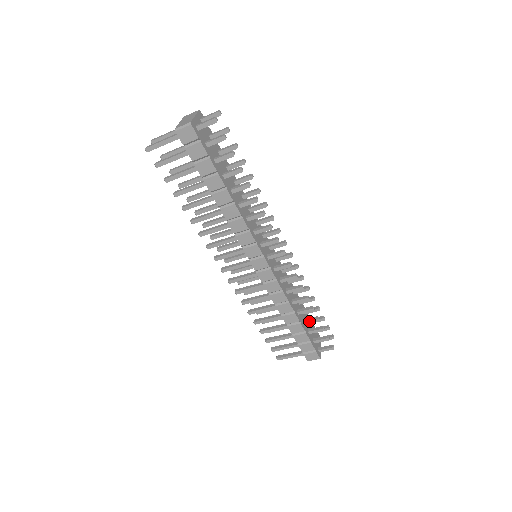
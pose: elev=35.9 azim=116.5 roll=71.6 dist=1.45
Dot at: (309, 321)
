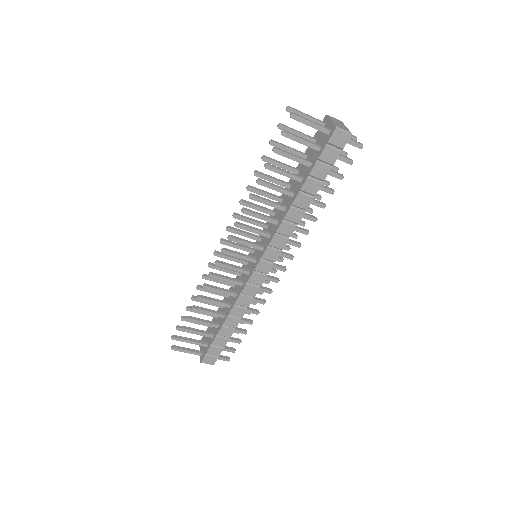
Dot at: (238, 330)
